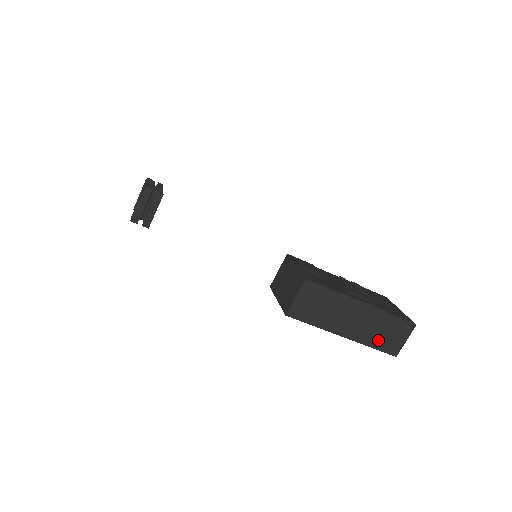
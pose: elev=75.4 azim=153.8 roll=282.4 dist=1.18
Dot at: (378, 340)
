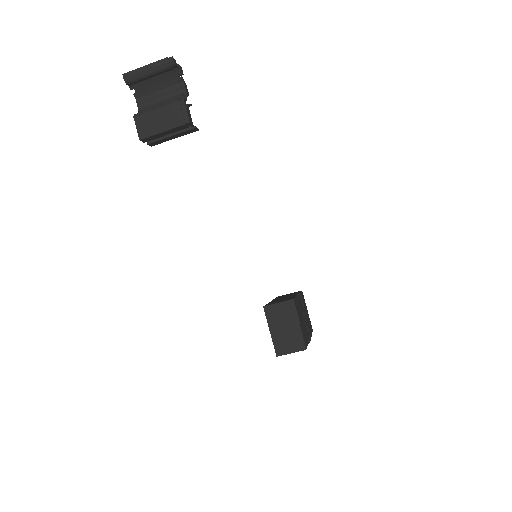
Dot at: occluded
